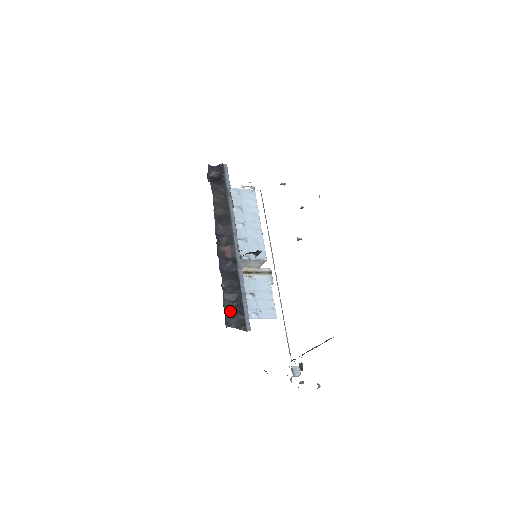
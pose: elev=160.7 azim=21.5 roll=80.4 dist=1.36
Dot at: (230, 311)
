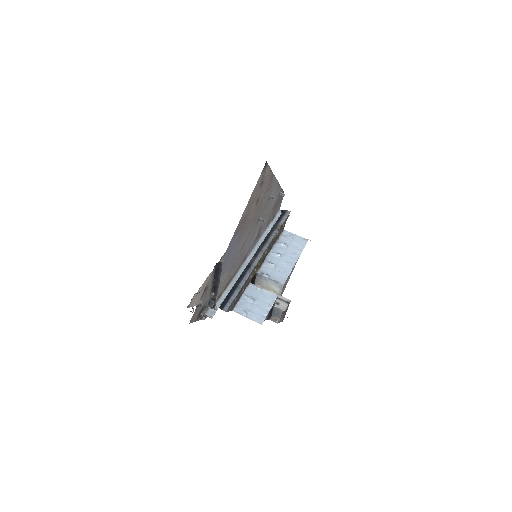
Dot at: occluded
